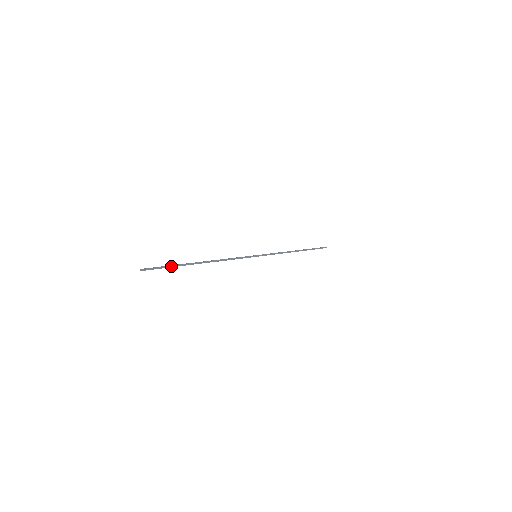
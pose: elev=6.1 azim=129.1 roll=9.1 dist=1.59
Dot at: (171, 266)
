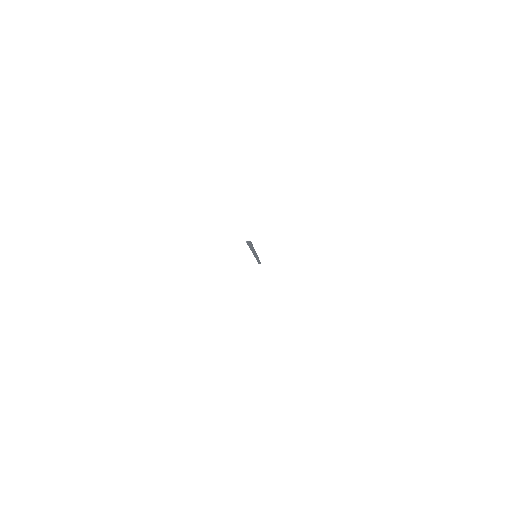
Dot at: (252, 245)
